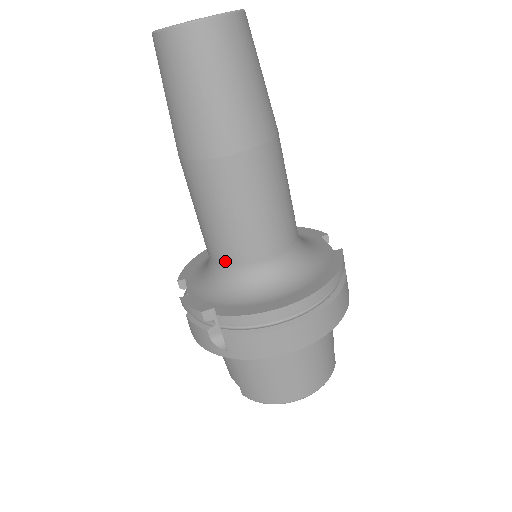
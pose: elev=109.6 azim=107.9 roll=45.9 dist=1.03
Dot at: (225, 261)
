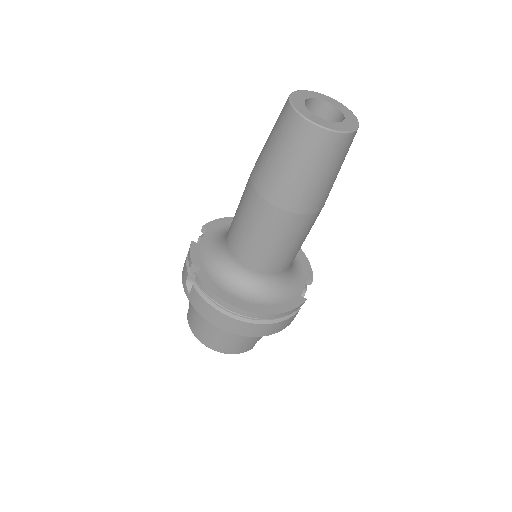
Dot at: (229, 248)
